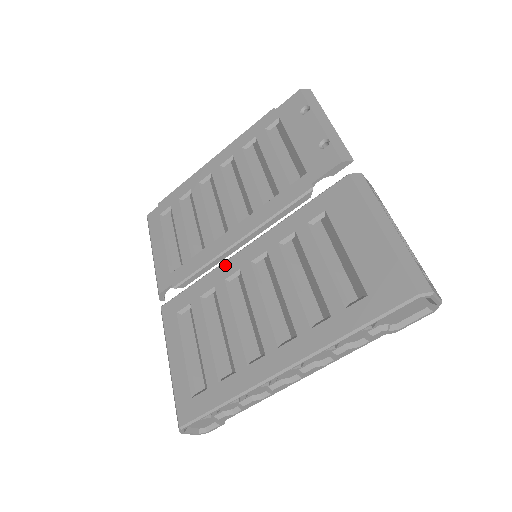
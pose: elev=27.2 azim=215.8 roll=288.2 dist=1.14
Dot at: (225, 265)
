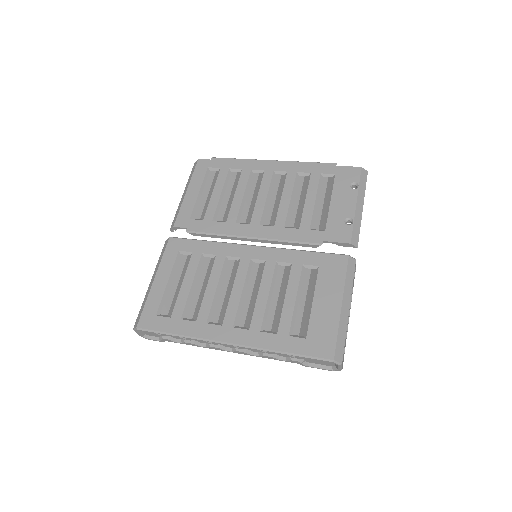
Dot at: (233, 246)
